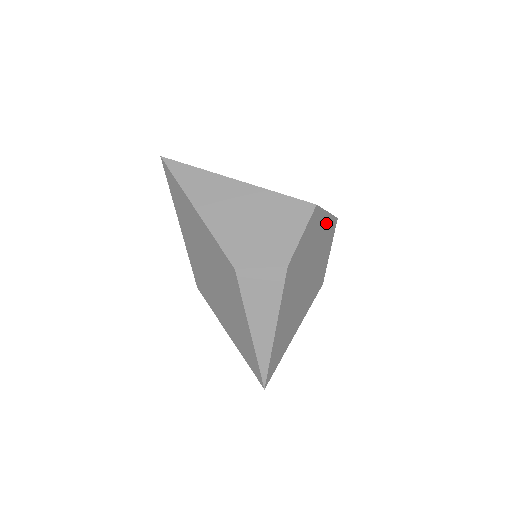
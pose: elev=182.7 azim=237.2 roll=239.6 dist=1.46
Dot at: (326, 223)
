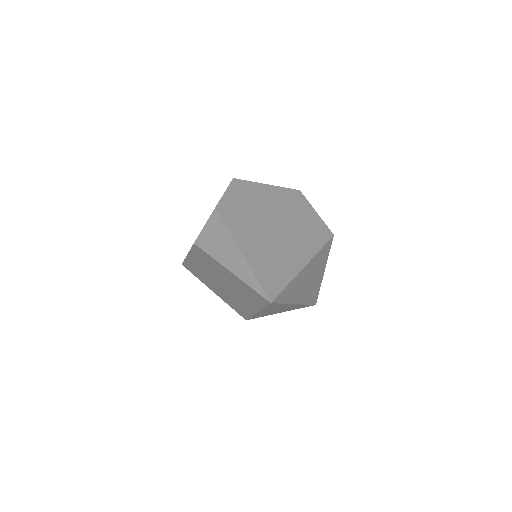
Dot at: (274, 191)
